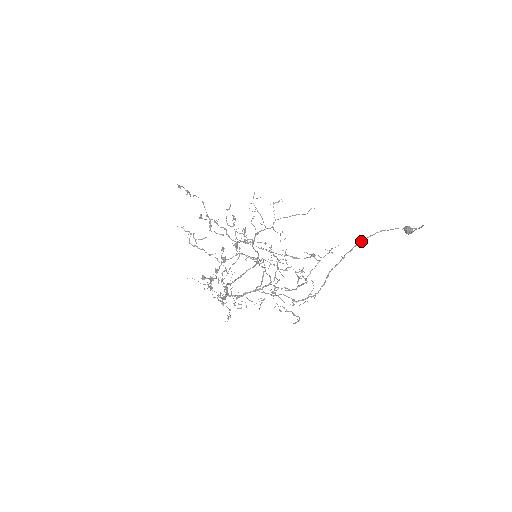
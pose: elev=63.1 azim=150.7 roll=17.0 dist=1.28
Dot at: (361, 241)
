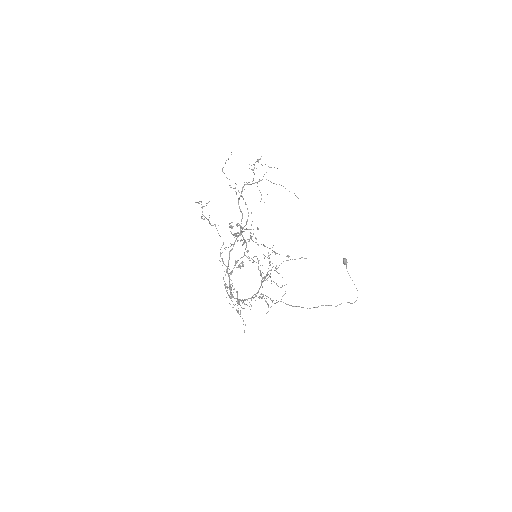
Dot at: occluded
